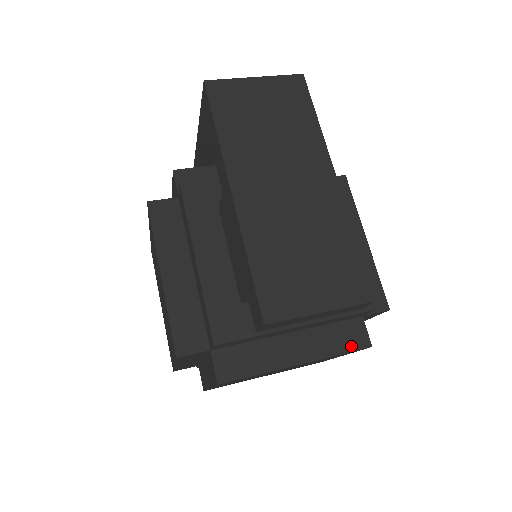
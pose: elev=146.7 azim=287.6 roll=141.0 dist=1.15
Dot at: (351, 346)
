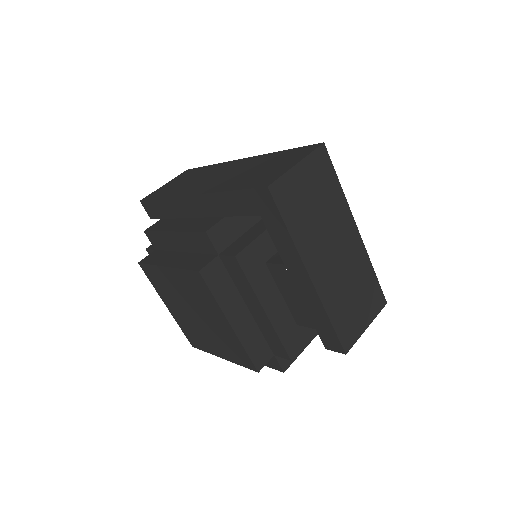
Dot at: occluded
